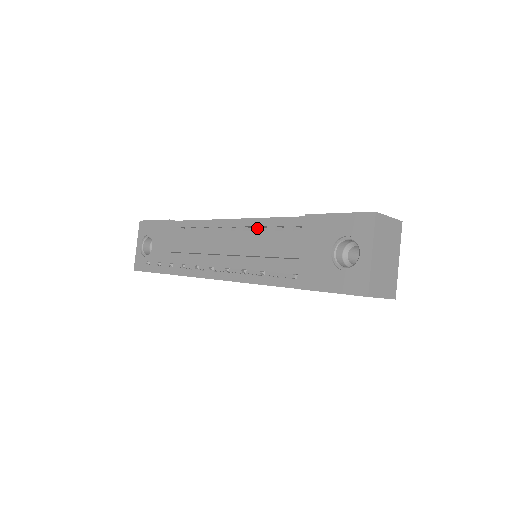
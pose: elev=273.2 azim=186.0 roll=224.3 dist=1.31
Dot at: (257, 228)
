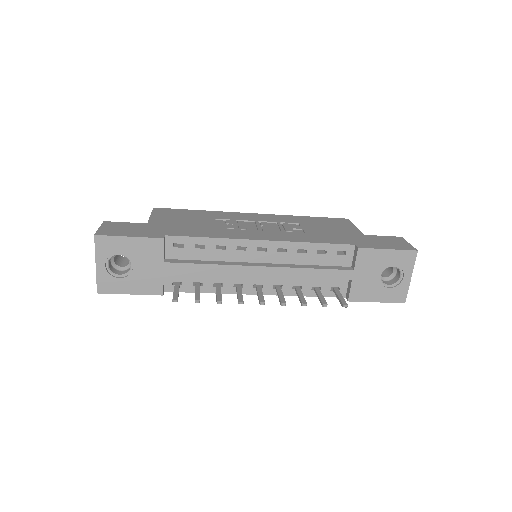
Dot at: (296, 251)
